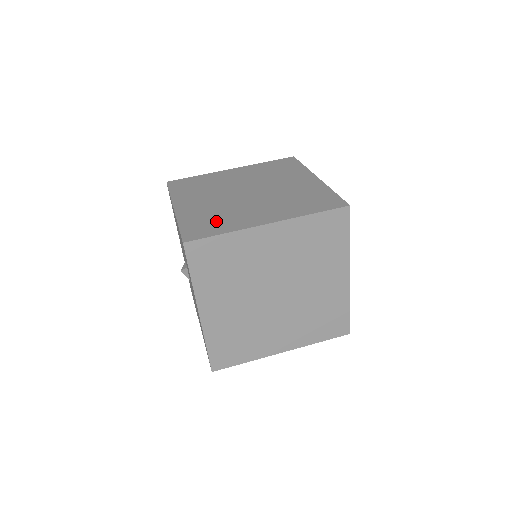
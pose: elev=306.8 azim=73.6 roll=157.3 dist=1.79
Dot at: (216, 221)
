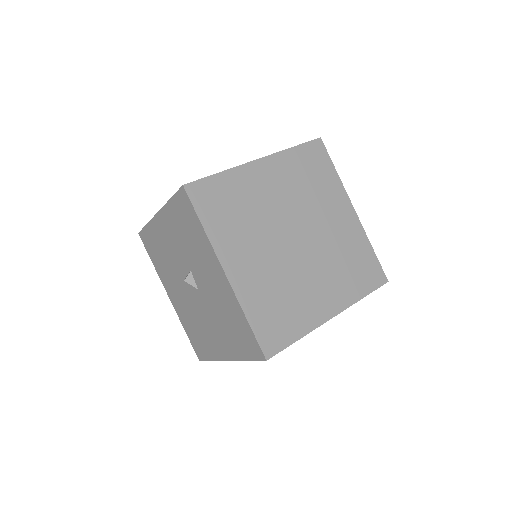
Dot at: occluded
